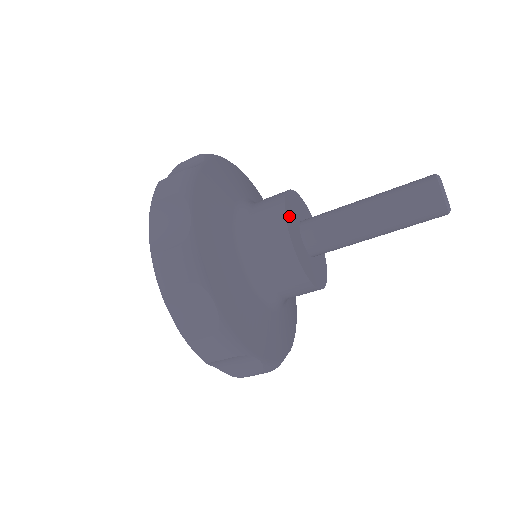
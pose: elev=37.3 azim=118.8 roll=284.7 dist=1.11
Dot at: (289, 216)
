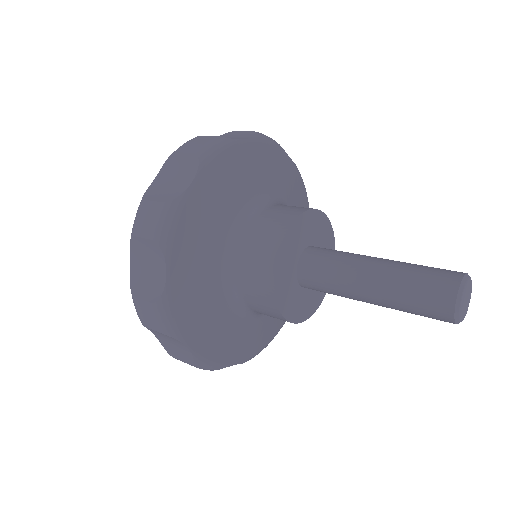
Dot at: (294, 233)
